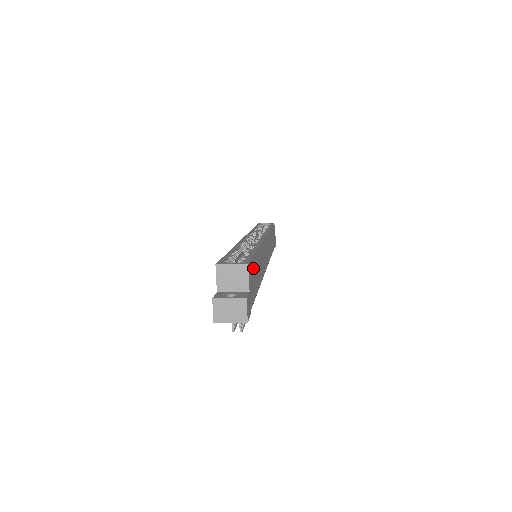
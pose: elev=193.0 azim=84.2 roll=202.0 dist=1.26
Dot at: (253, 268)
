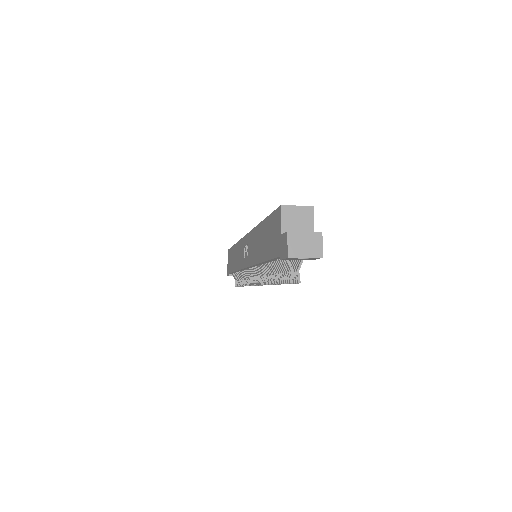
Dot at: occluded
